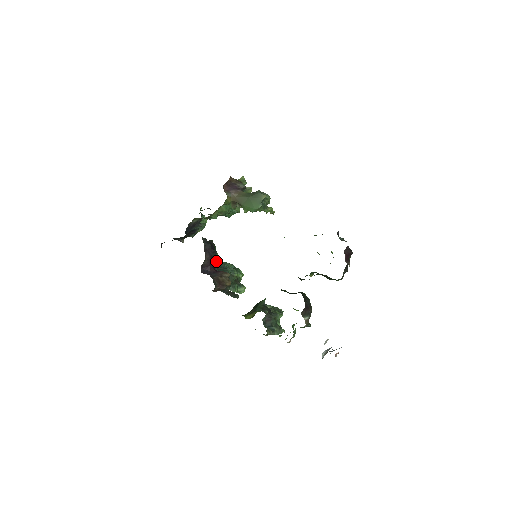
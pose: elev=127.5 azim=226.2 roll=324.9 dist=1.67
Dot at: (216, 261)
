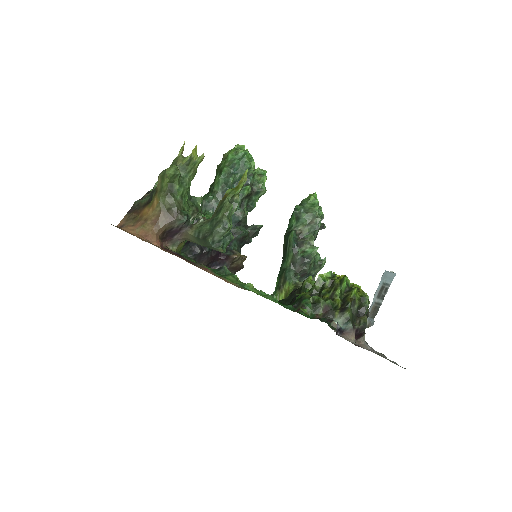
Dot at: occluded
